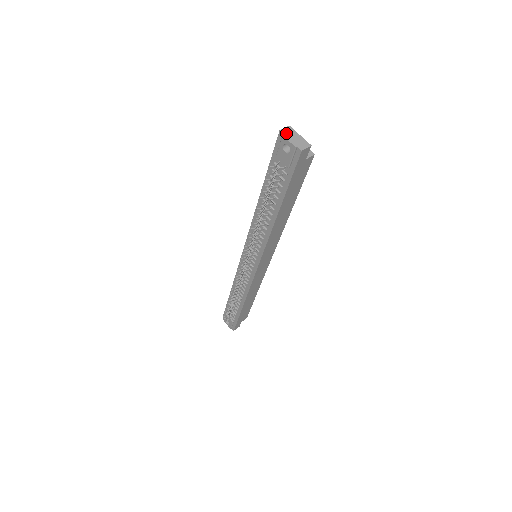
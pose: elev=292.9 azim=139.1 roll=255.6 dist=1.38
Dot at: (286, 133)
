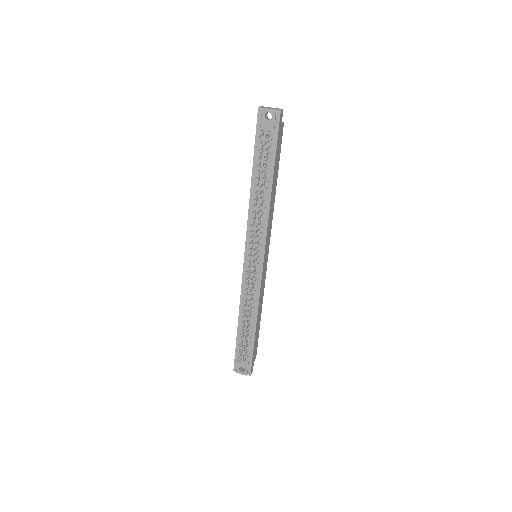
Dot at: (263, 107)
